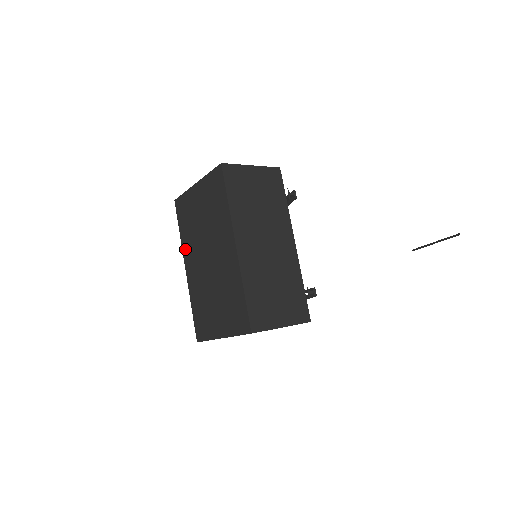
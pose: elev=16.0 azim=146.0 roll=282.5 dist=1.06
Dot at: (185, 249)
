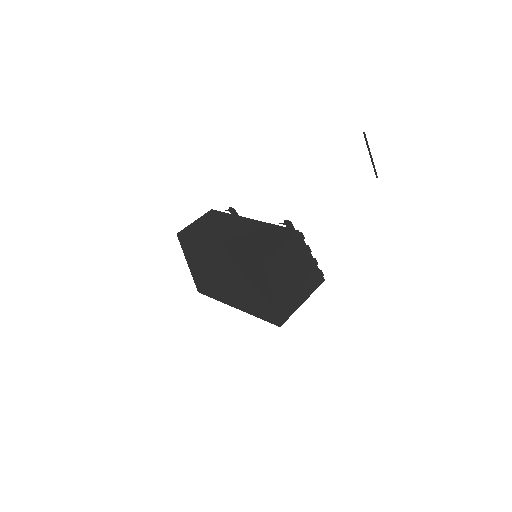
Dot at: (224, 300)
